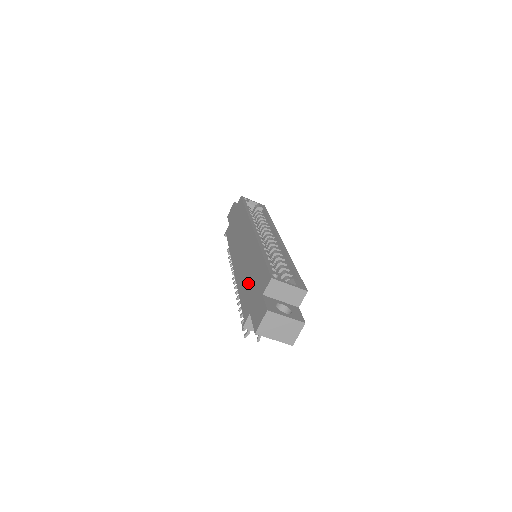
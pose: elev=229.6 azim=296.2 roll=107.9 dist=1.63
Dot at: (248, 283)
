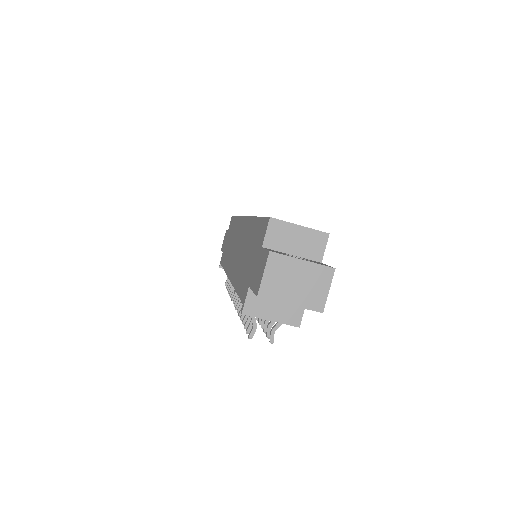
Dot at: (244, 263)
